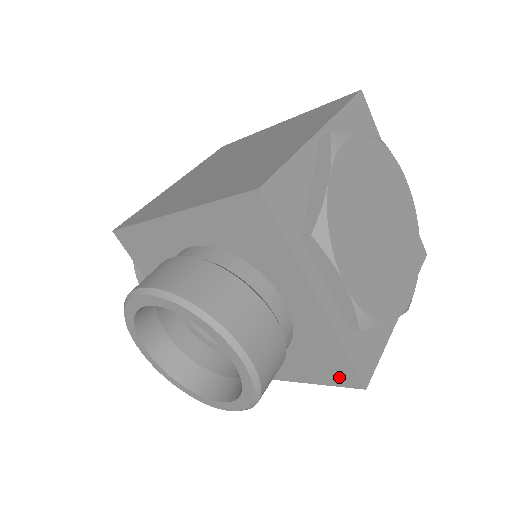
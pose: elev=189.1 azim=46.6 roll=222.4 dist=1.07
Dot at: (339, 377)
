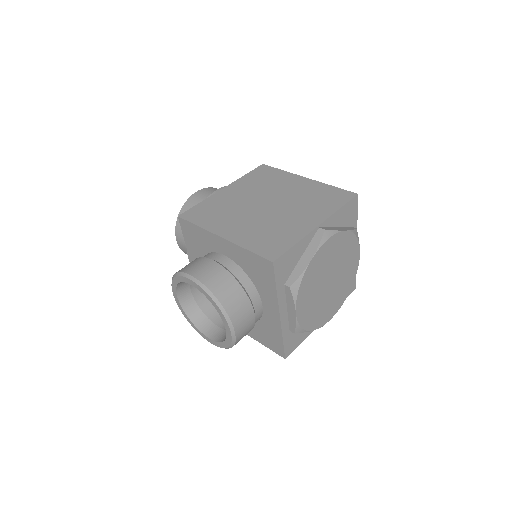
Dot at: (274, 348)
